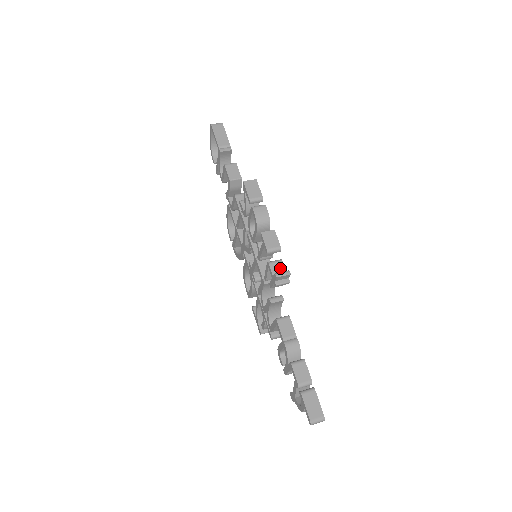
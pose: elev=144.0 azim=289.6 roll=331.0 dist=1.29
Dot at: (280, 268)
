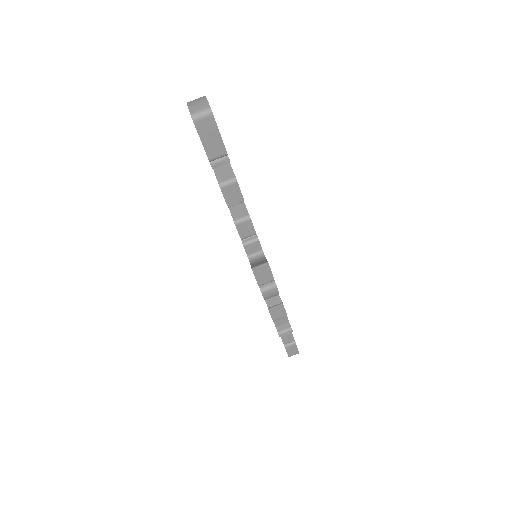
Dot at: (283, 320)
